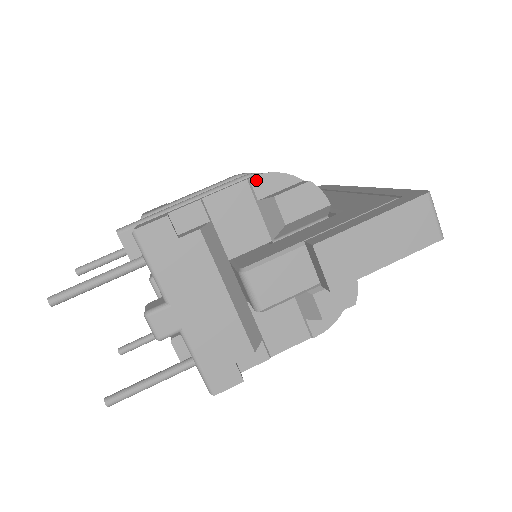
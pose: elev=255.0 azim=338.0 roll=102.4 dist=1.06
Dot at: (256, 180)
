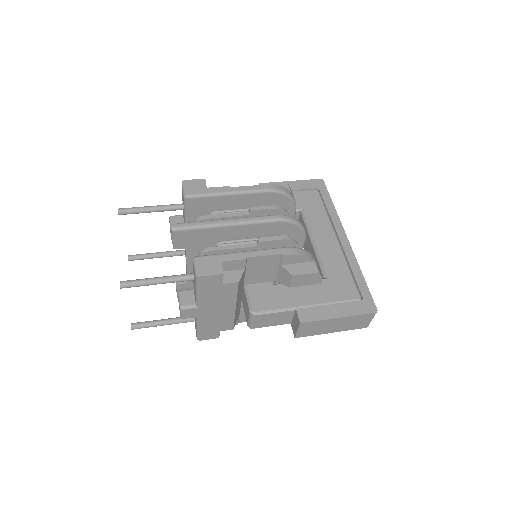
Dot at: (287, 256)
